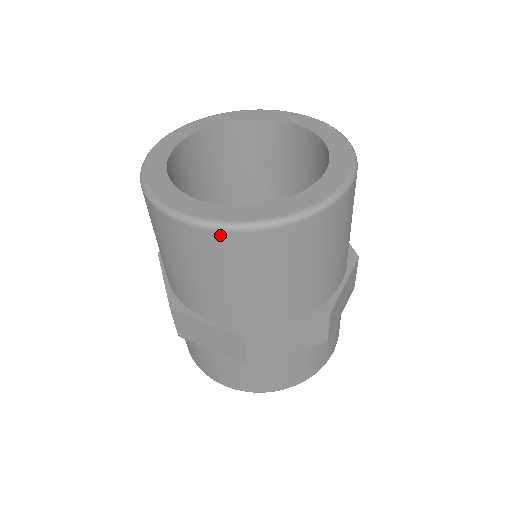
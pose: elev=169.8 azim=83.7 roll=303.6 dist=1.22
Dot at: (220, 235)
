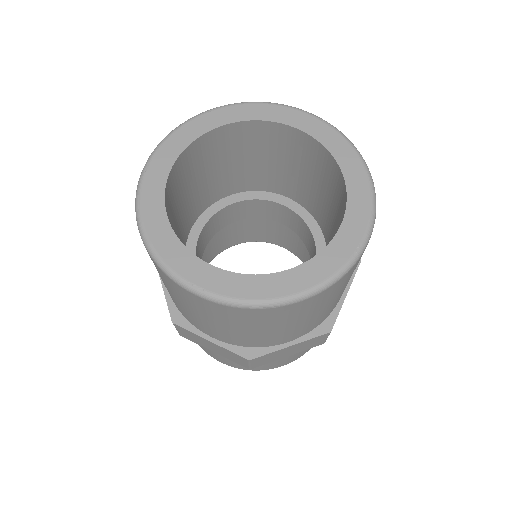
Dot at: (232, 309)
